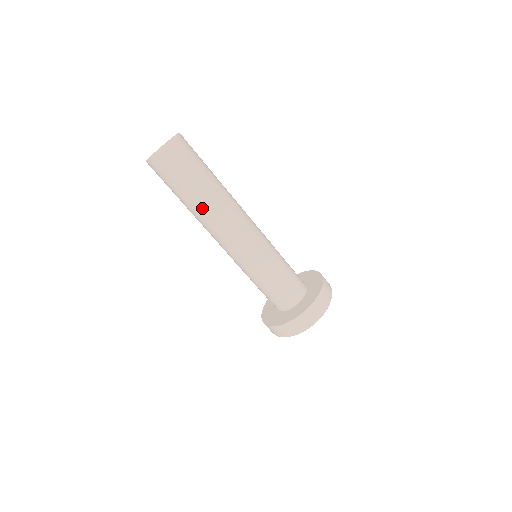
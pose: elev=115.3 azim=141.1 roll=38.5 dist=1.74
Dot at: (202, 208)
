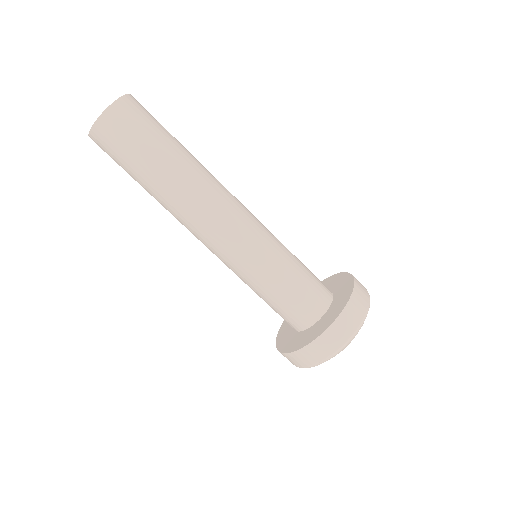
Dot at: (172, 187)
